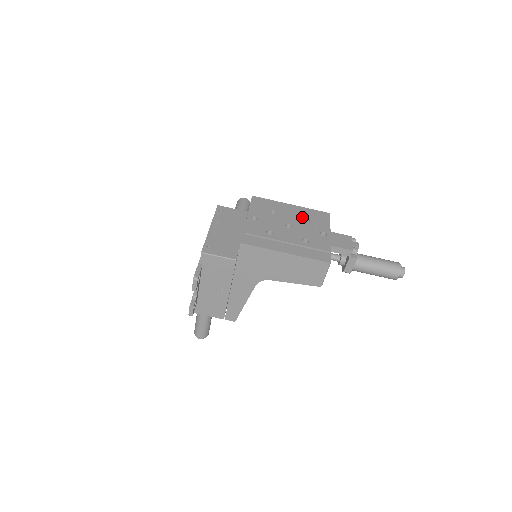
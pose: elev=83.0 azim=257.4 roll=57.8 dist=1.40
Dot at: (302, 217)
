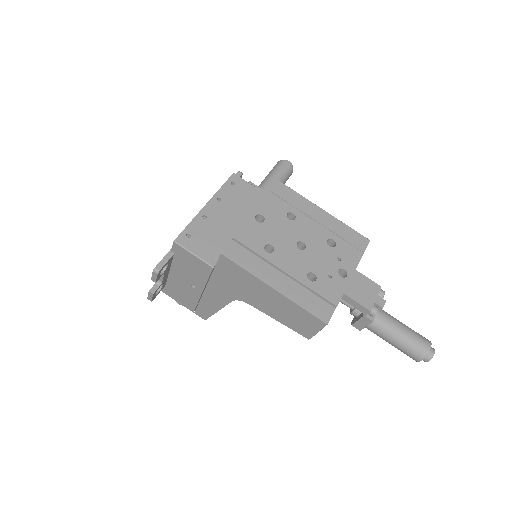
Dot at: (327, 236)
